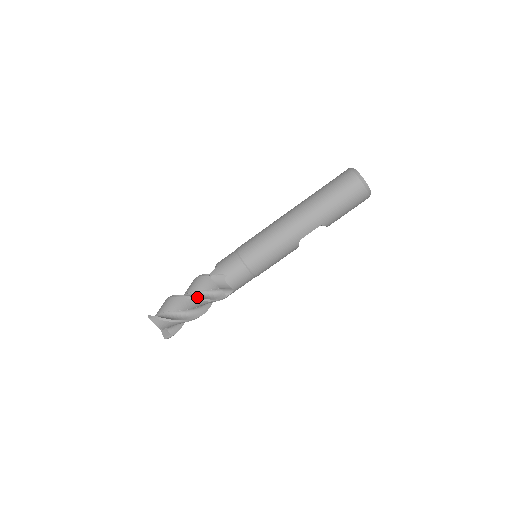
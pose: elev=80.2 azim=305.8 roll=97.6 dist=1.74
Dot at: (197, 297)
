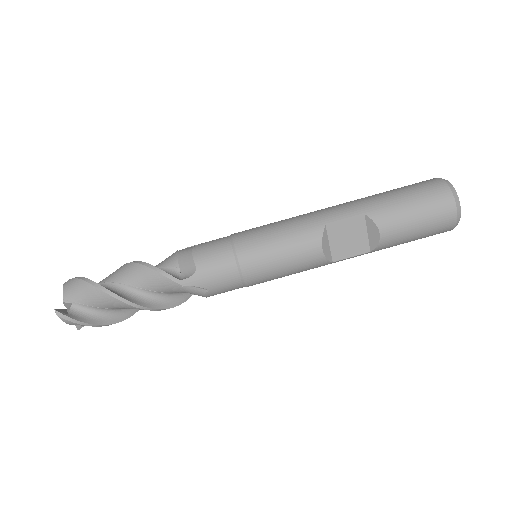
Dot at: occluded
